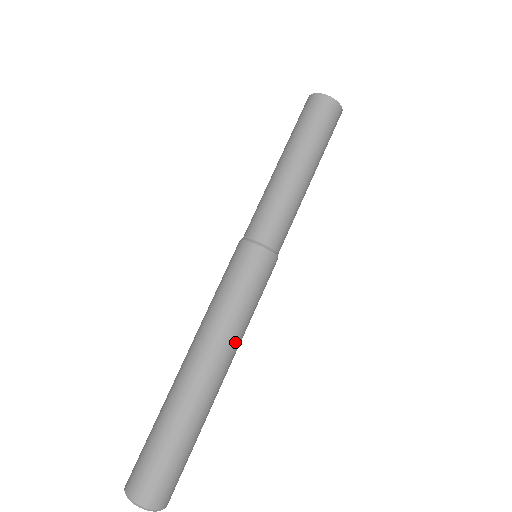
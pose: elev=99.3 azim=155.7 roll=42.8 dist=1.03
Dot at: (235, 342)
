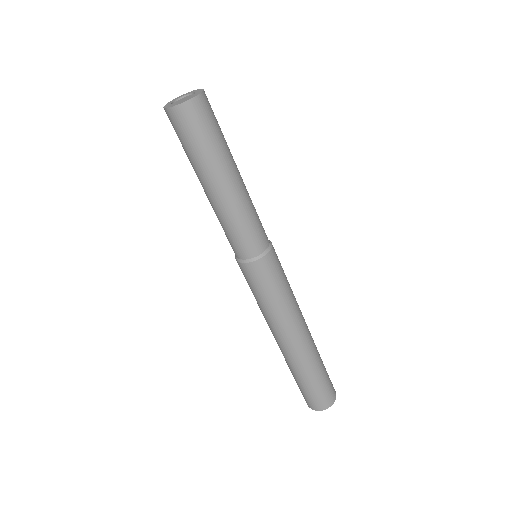
Dot at: (294, 317)
